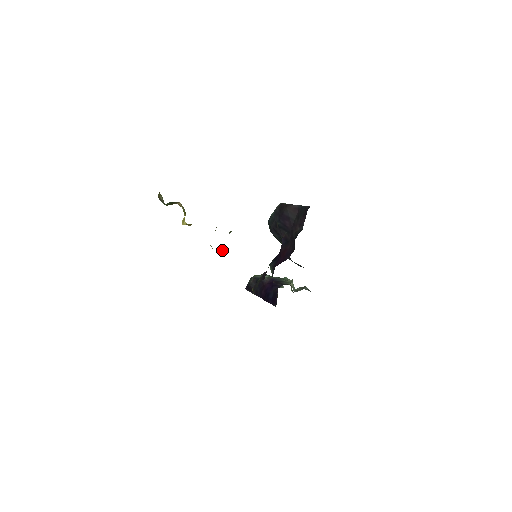
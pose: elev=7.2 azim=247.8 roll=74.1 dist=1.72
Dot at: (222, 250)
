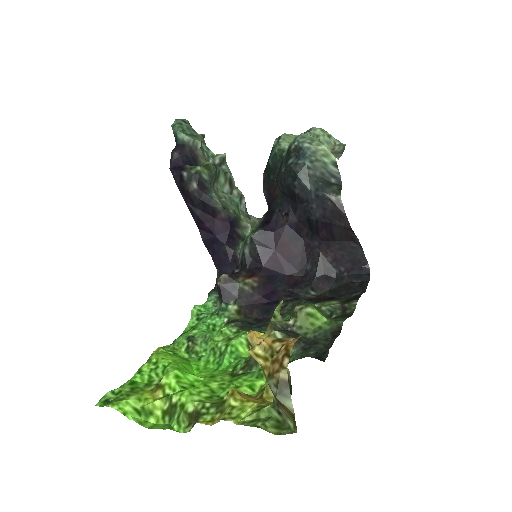
Dot at: occluded
